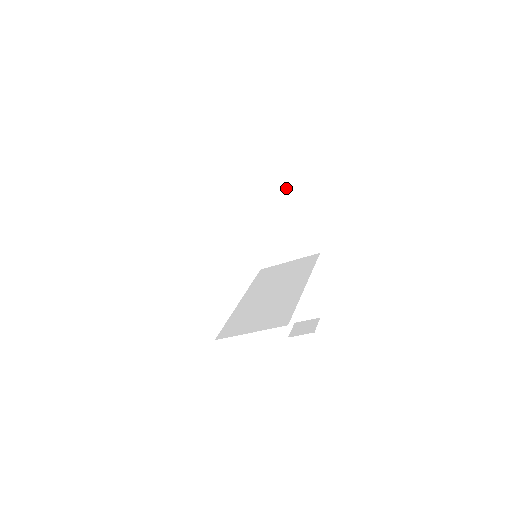
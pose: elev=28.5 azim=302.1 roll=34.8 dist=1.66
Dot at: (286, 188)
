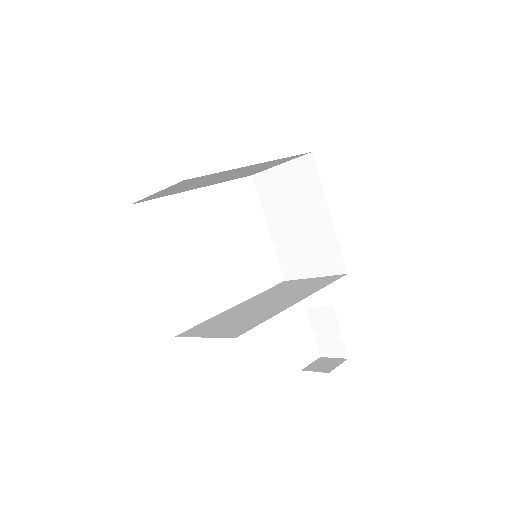
Dot at: (316, 185)
